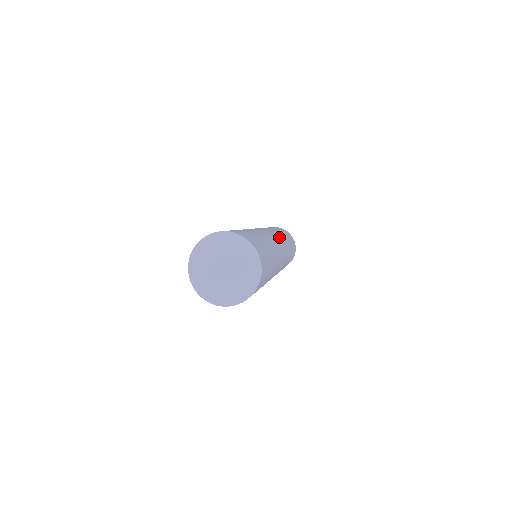
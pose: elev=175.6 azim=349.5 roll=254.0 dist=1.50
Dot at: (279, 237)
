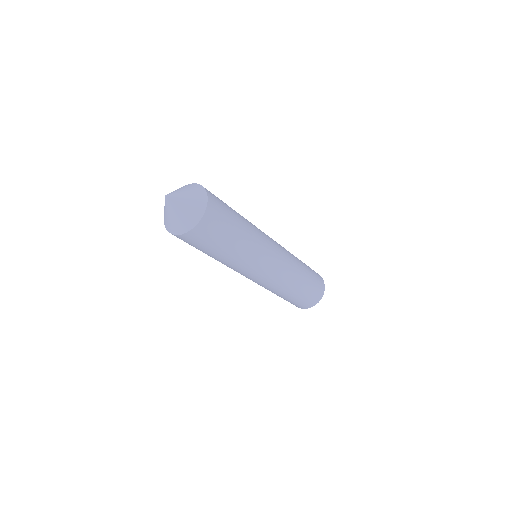
Dot at: (282, 248)
